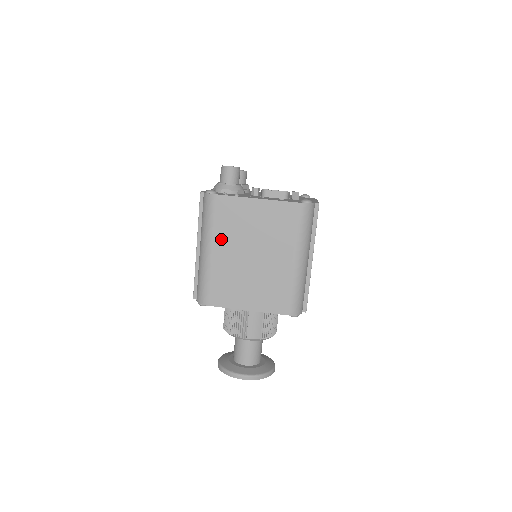
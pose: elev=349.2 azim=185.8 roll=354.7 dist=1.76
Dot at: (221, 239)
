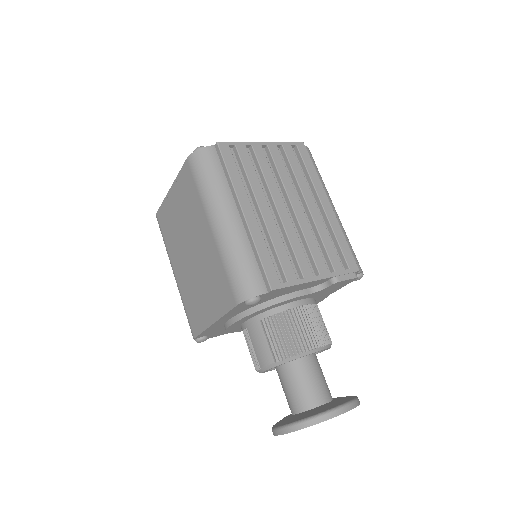
Dot at: (173, 254)
